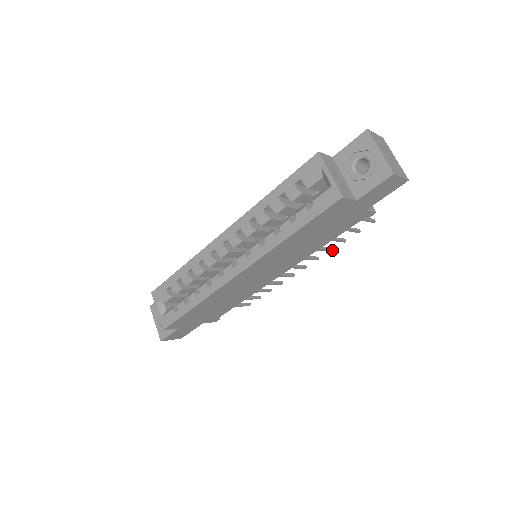
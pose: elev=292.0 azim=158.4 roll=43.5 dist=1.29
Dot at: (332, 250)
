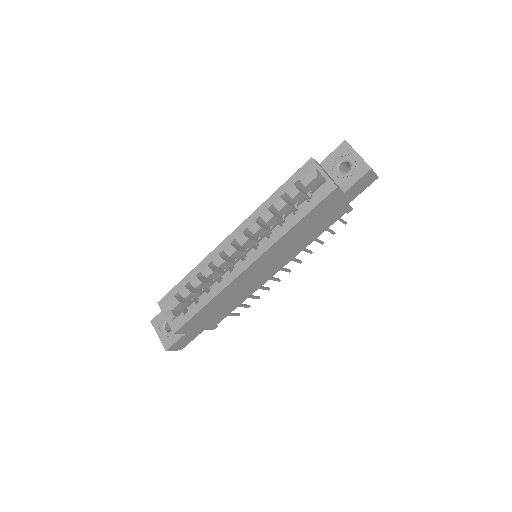
Dot at: occluded
